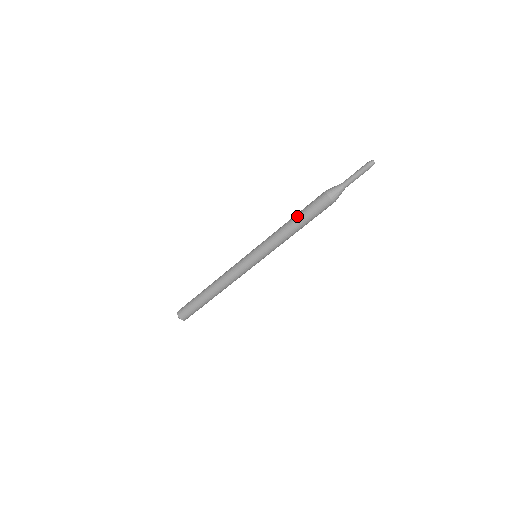
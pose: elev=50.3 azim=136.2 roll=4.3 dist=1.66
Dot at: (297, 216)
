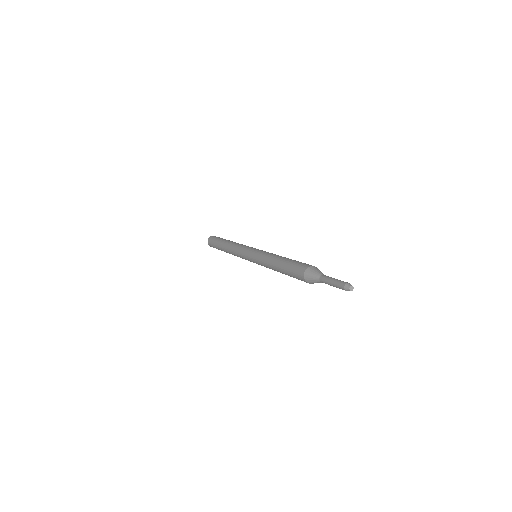
Dot at: occluded
